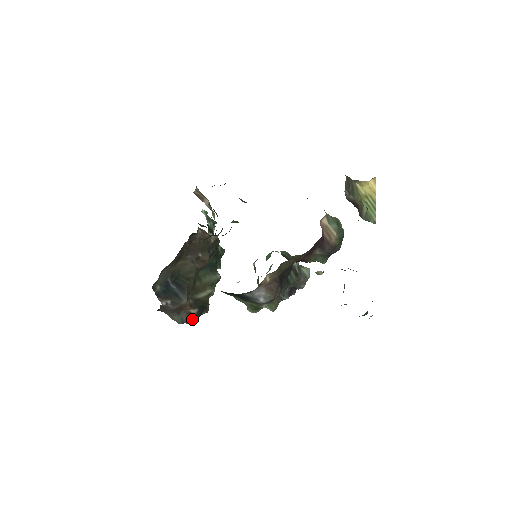
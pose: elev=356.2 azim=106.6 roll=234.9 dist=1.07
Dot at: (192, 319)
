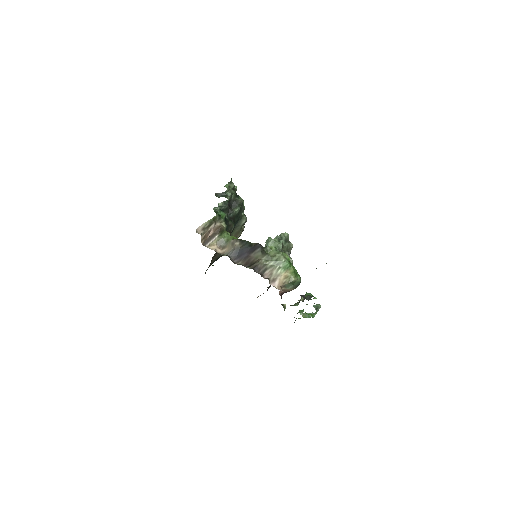
Dot at: occluded
